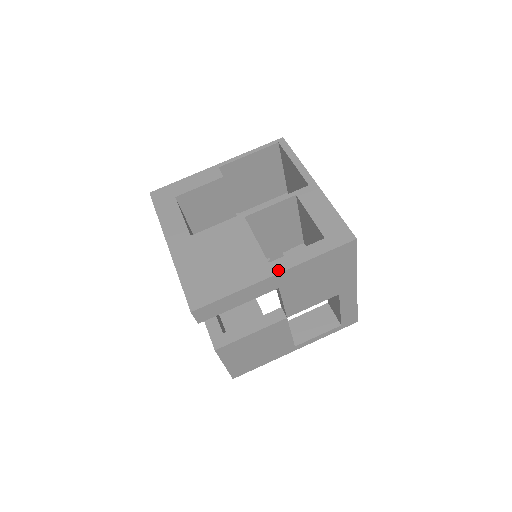
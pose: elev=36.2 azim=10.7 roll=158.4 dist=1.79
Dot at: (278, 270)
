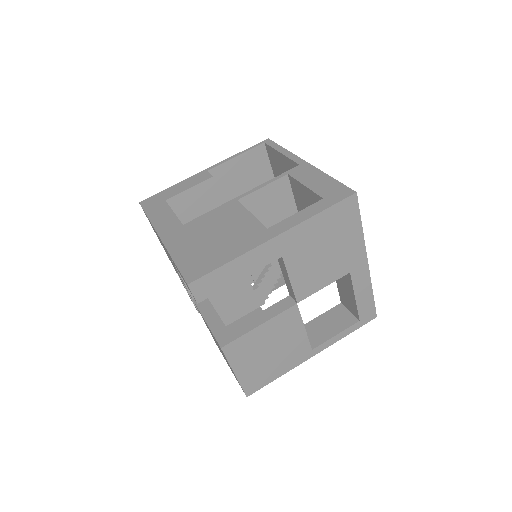
Dot at: (278, 232)
